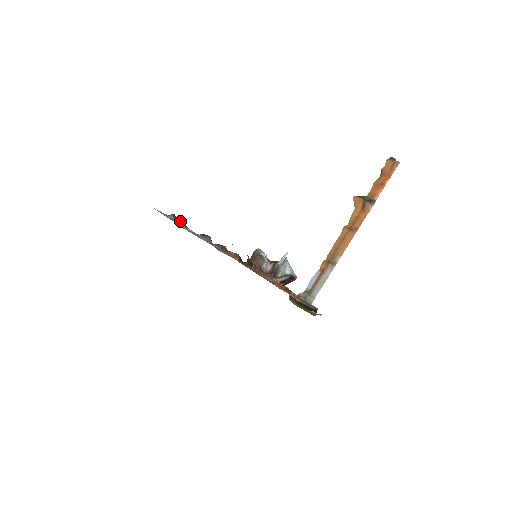
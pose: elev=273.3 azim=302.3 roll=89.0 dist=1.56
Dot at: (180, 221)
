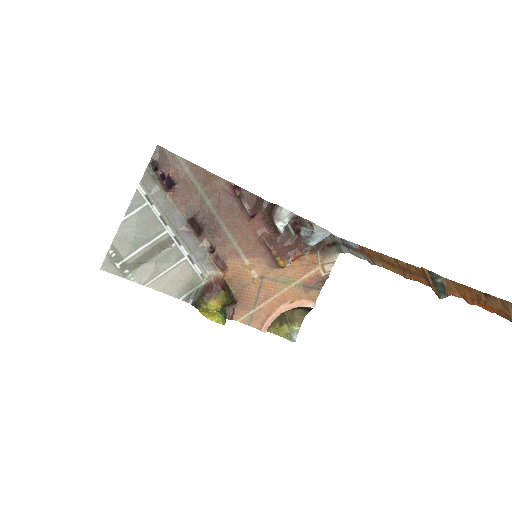
Dot at: (163, 188)
